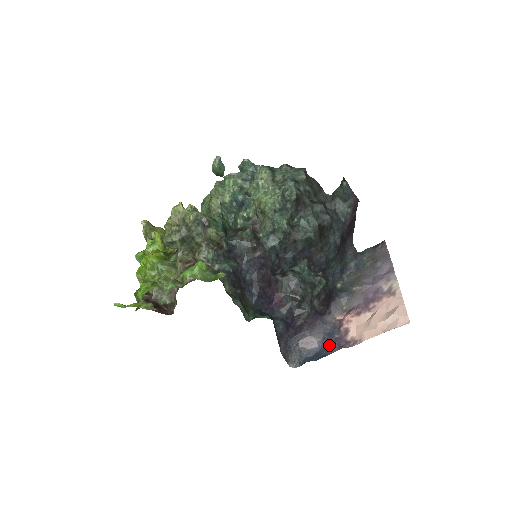
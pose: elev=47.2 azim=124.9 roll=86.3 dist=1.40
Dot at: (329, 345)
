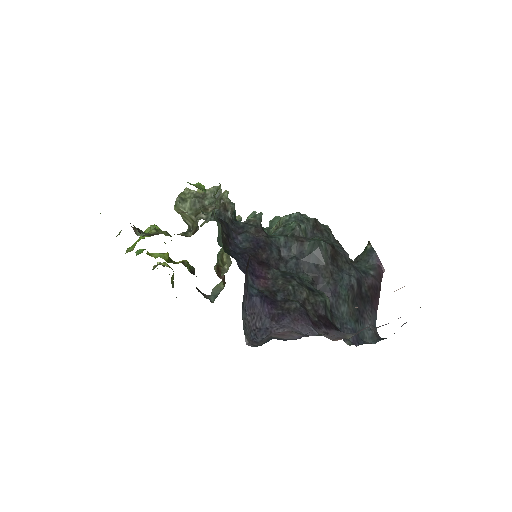
Dot at: occluded
